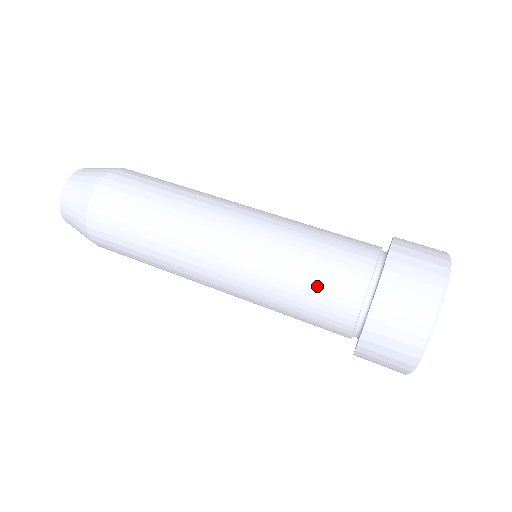
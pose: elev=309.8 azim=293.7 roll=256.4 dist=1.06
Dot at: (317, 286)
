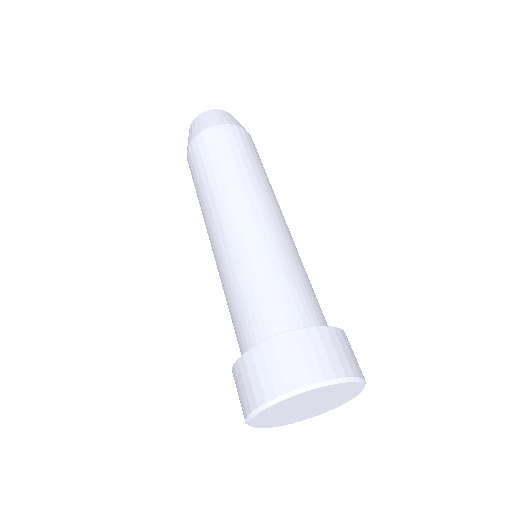
Dot at: (284, 290)
